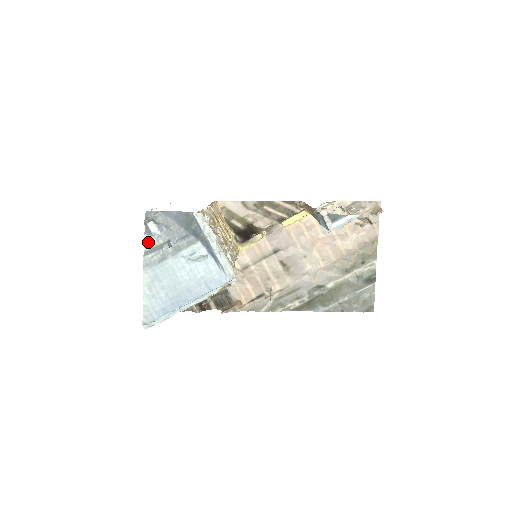
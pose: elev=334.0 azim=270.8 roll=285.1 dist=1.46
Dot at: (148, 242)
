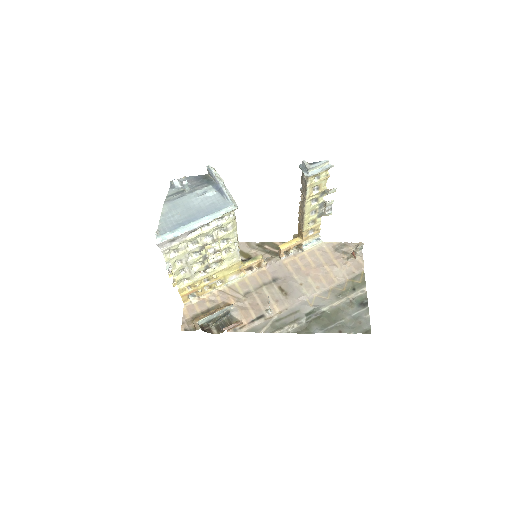
Dot at: (171, 192)
